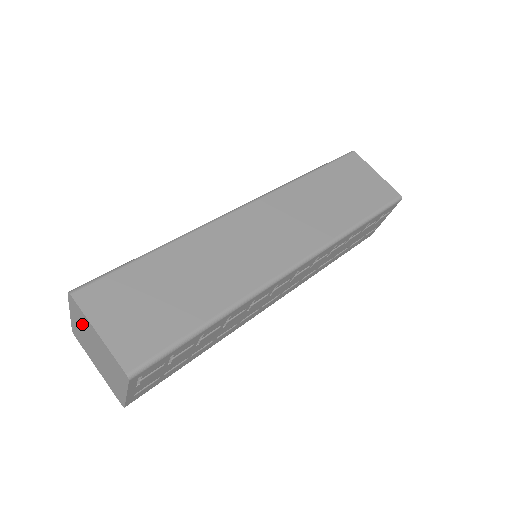
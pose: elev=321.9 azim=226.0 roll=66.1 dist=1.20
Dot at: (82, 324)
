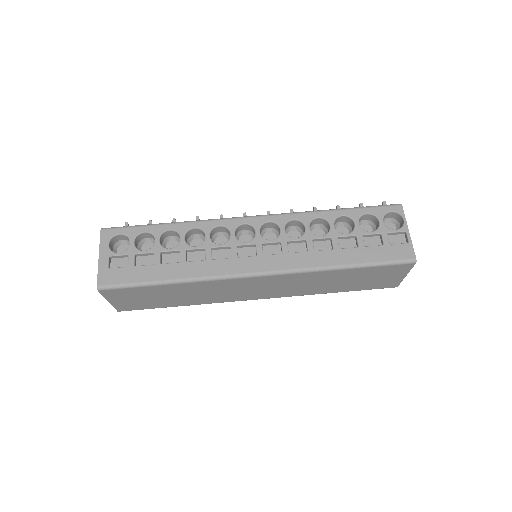
Dot at: occluded
